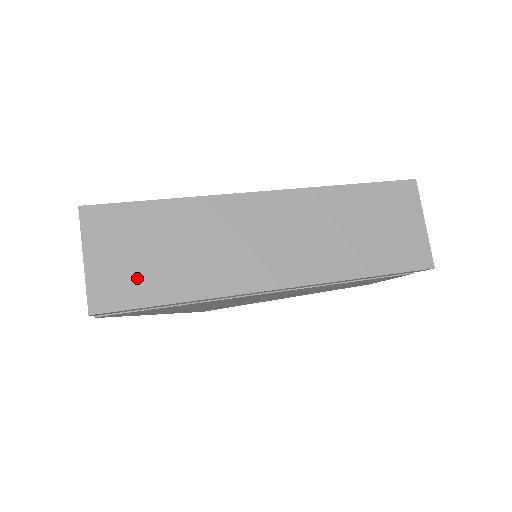
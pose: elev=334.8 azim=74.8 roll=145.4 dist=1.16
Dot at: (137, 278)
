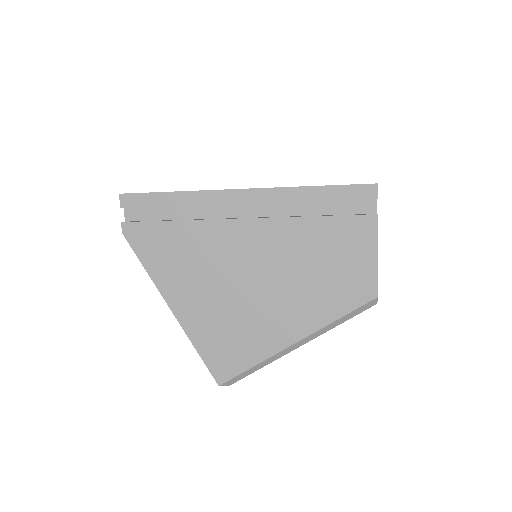
Dot at: occluded
